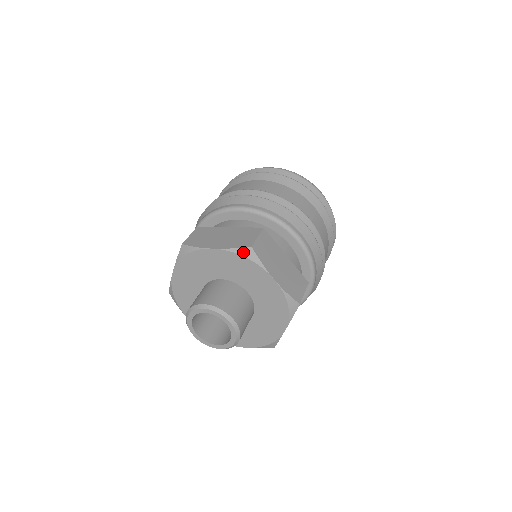
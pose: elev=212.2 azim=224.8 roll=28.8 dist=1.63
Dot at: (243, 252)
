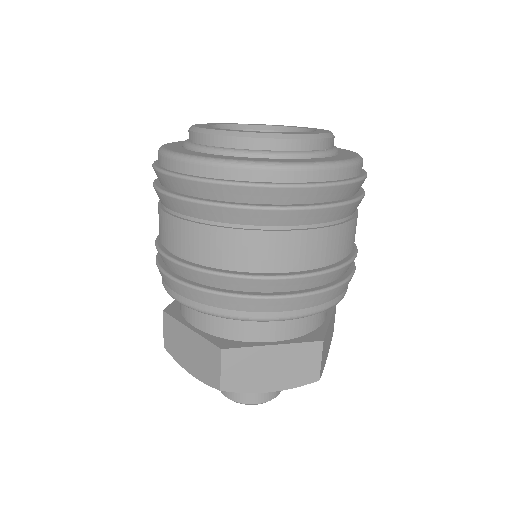
Dot at: (307, 383)
